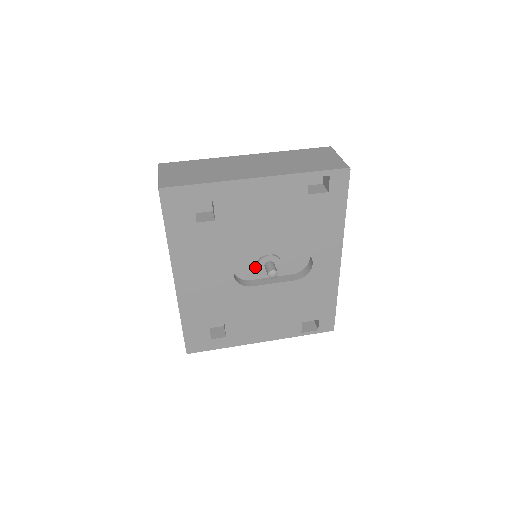
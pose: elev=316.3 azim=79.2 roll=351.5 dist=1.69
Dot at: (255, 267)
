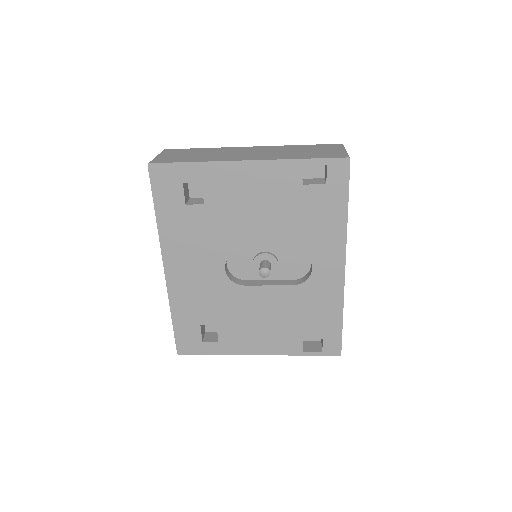
Dot at: (251, 266)
